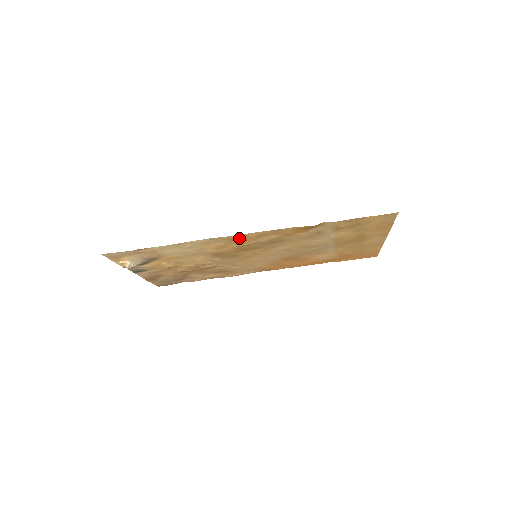
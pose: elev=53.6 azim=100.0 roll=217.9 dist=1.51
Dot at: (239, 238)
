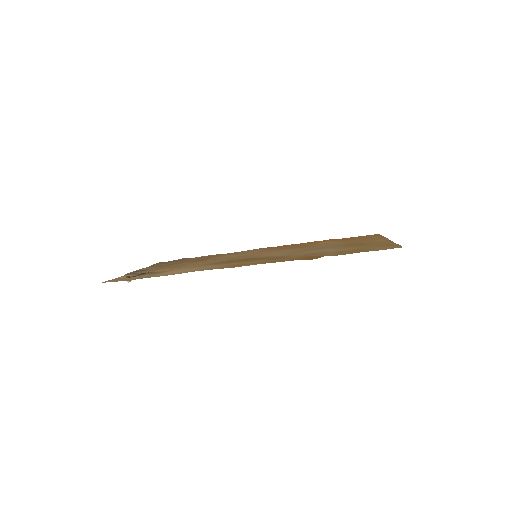
Dot at: (238, 265)
